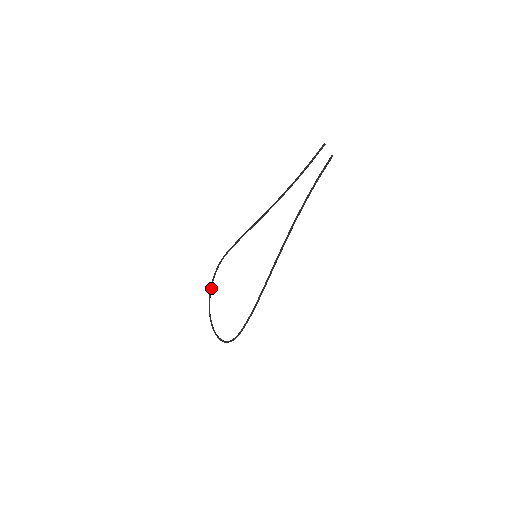
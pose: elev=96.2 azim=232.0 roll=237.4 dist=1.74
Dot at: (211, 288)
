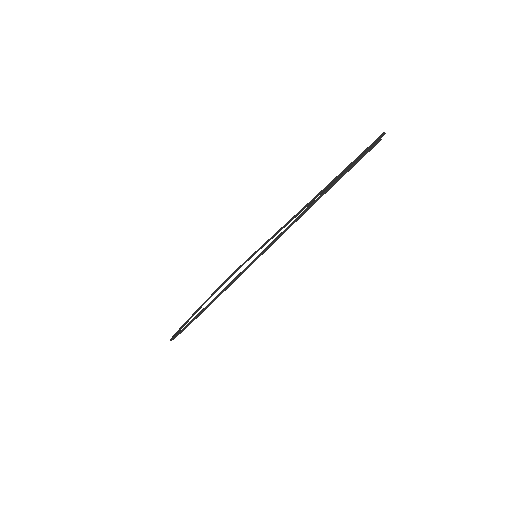
Dot at: (213, 293)
